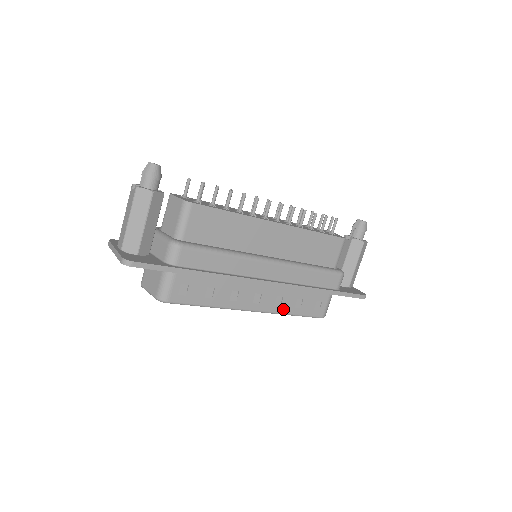
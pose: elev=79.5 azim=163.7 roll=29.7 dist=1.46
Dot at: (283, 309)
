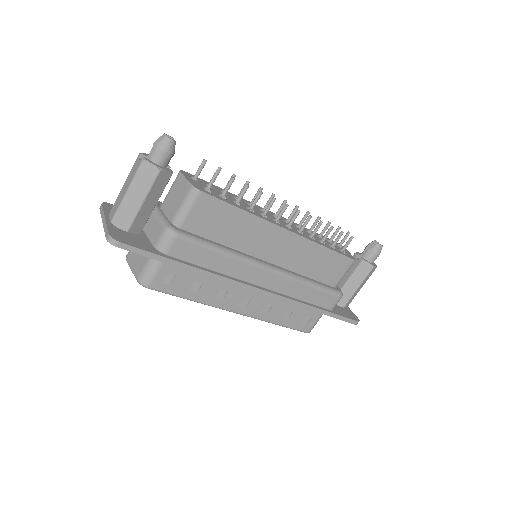
Dot at: (269, 317)
